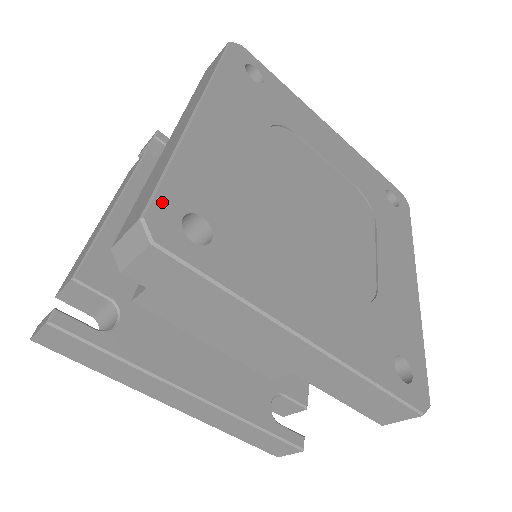
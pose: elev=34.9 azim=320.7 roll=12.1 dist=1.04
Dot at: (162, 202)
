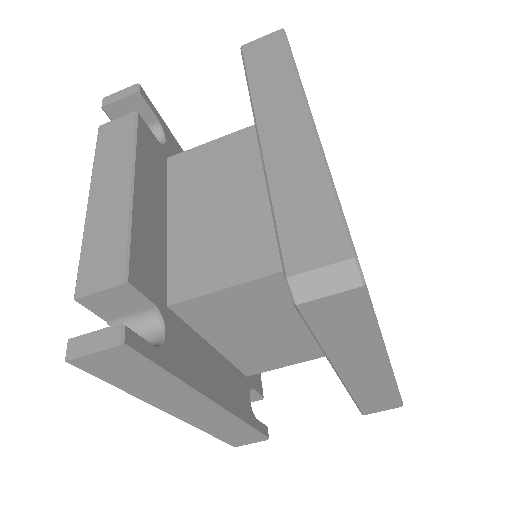
Dot at: occluded
